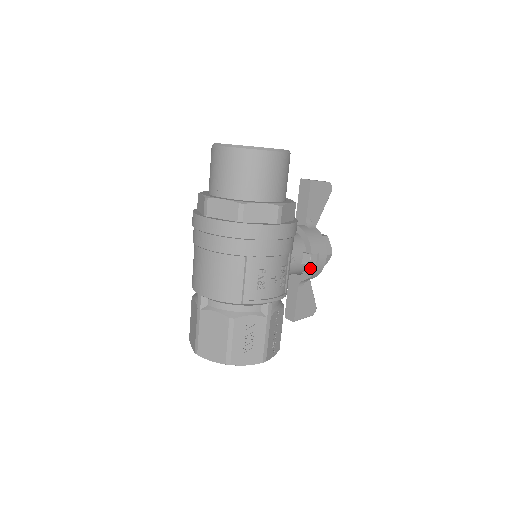
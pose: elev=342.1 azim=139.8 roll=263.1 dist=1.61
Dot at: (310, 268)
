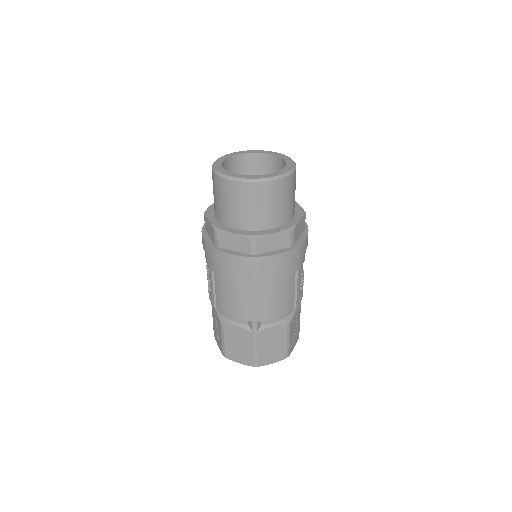
Dot at: occluded
